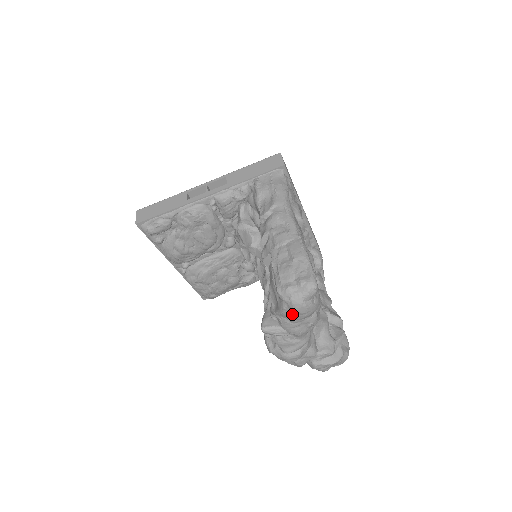
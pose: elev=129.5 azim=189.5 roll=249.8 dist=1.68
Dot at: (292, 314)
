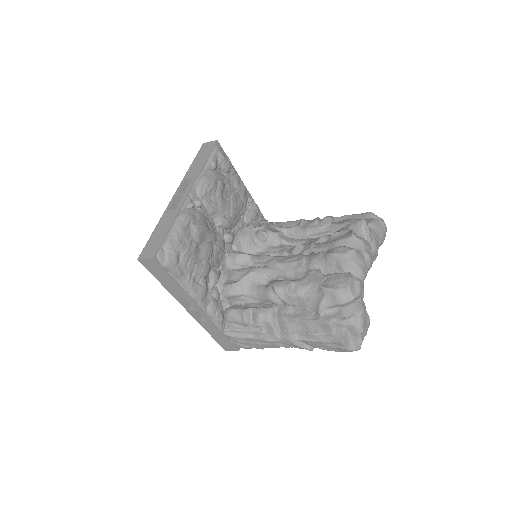
Dot at: (380, 226)
